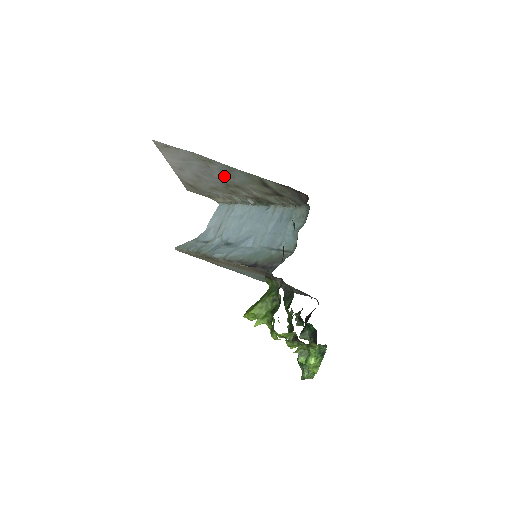
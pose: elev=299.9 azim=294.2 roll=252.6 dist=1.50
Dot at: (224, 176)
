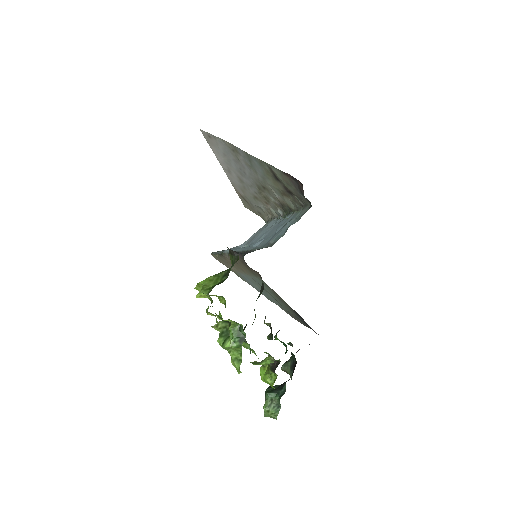
Dot at: (251, 172)
